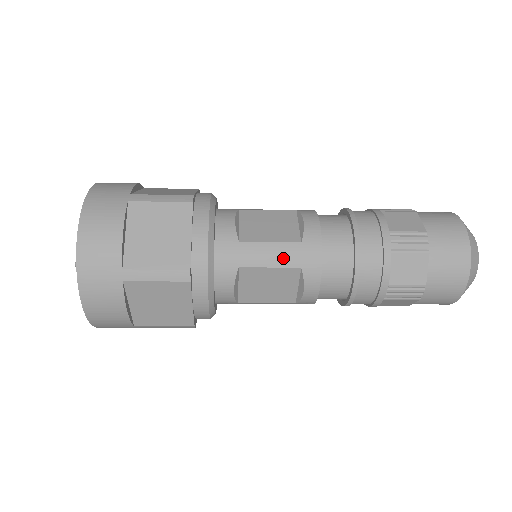
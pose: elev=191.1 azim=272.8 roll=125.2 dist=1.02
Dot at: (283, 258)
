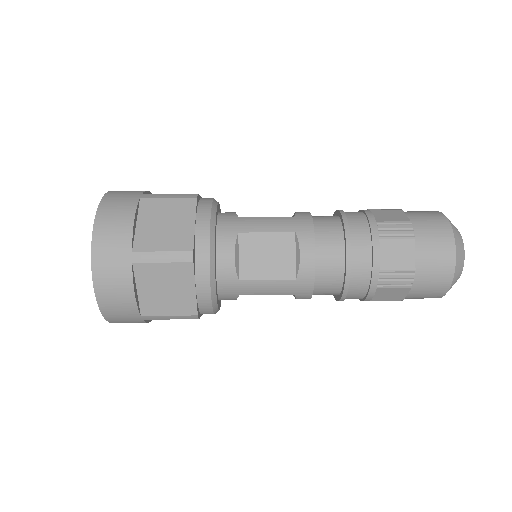
Dot at: (278, 290)
